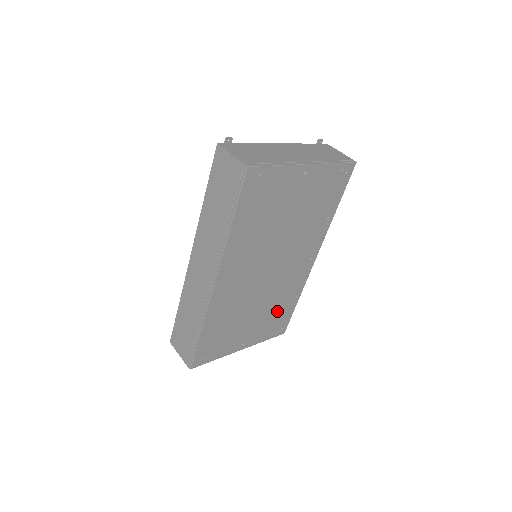
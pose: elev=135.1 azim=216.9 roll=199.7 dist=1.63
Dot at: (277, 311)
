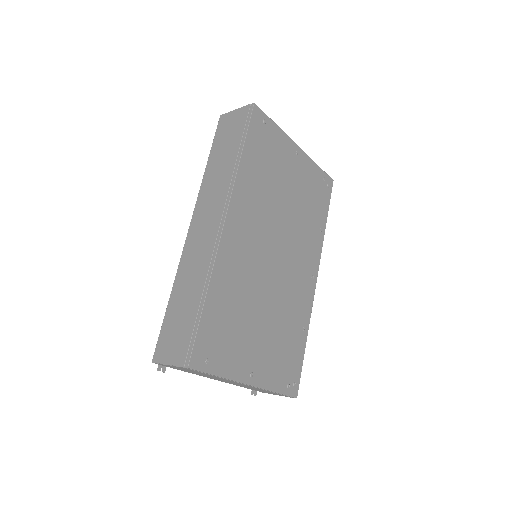
Dot at: (286, 339)
